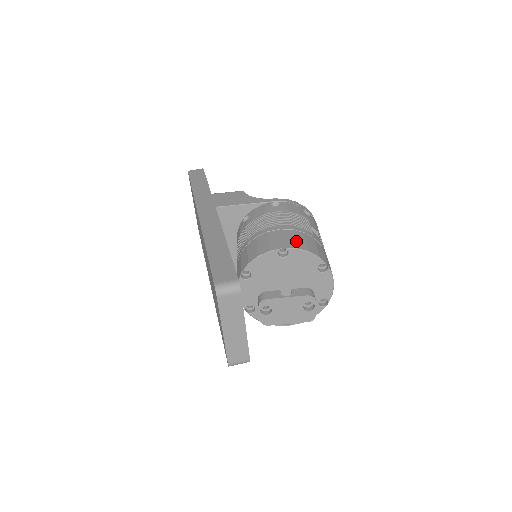
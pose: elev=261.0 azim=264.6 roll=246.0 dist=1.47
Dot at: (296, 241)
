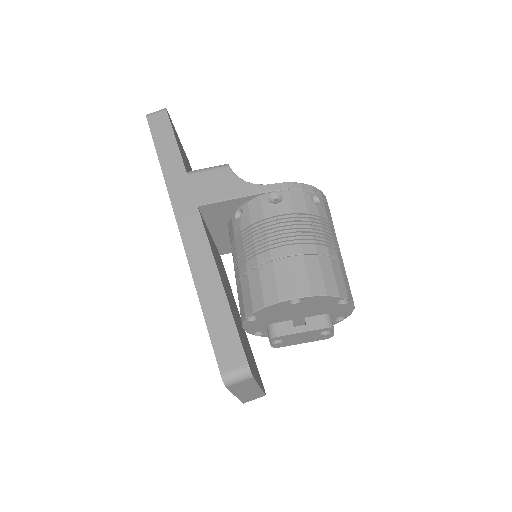
Dot at: (310, 280)
